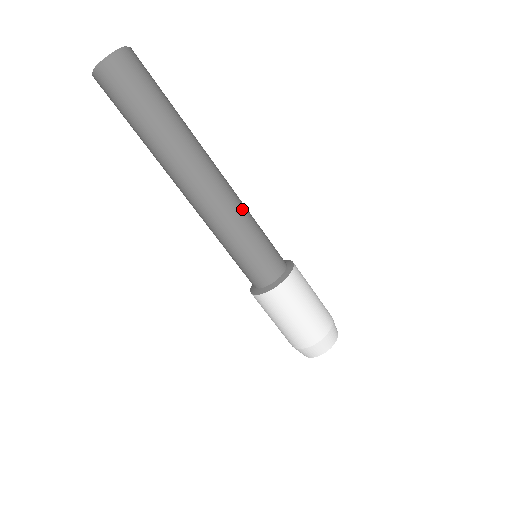
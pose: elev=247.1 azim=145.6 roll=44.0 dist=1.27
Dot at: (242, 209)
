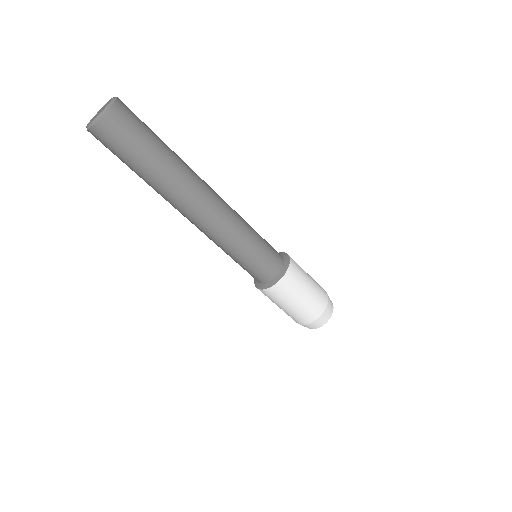
Dot at: (240, 219)
